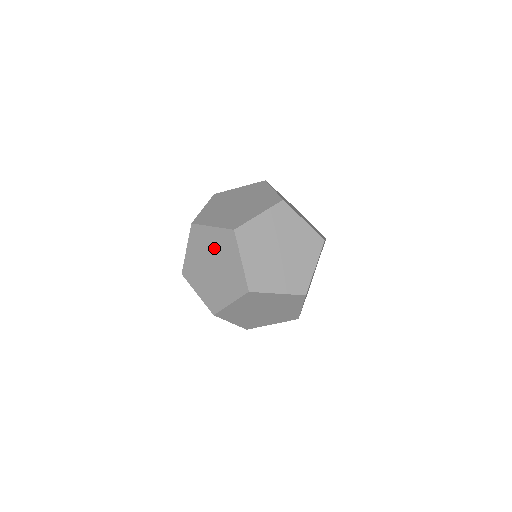
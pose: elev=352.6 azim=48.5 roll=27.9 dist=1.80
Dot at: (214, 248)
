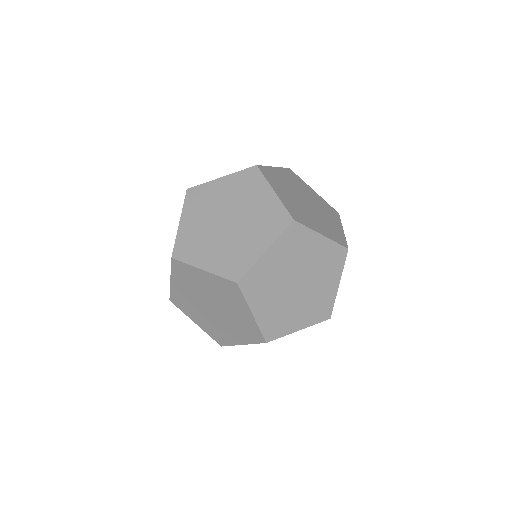
Dot at: (228, 198)
